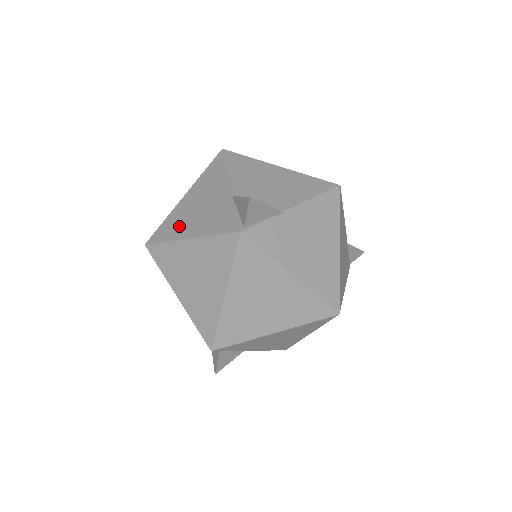
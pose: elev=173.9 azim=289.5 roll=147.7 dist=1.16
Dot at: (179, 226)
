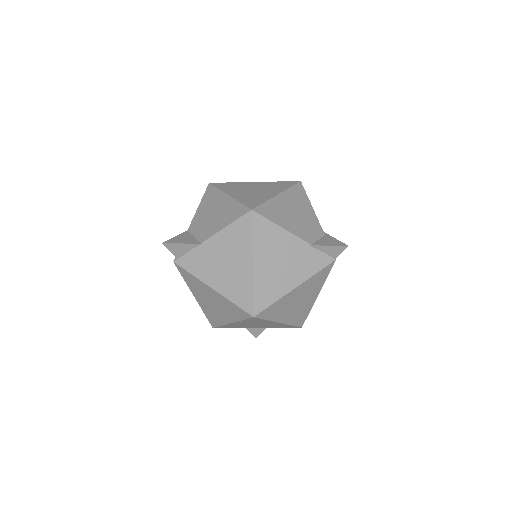
Dot at: occluded
